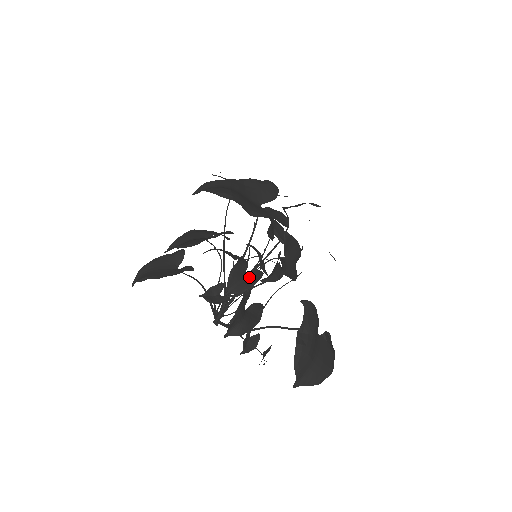
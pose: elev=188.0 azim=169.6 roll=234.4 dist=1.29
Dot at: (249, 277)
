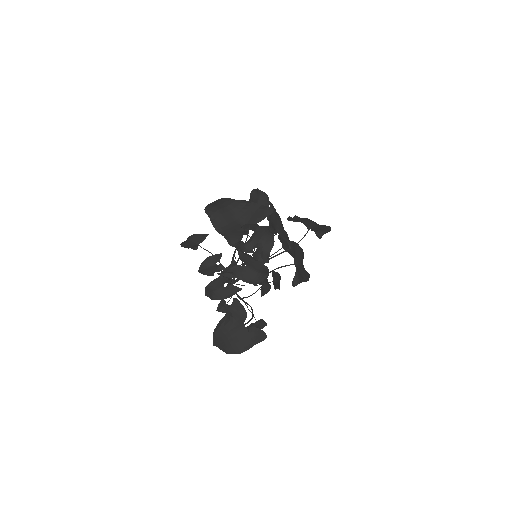
Dot at: (214, 268)
